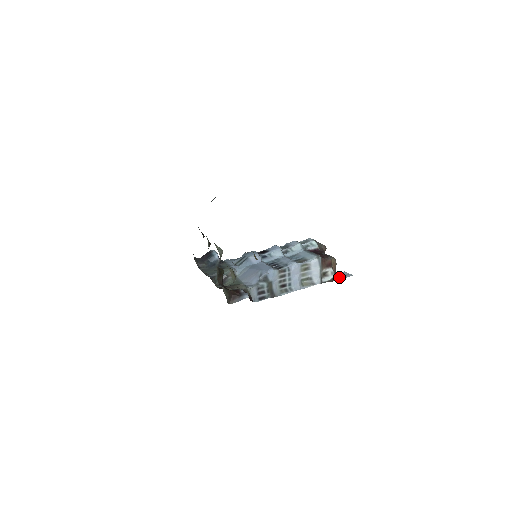
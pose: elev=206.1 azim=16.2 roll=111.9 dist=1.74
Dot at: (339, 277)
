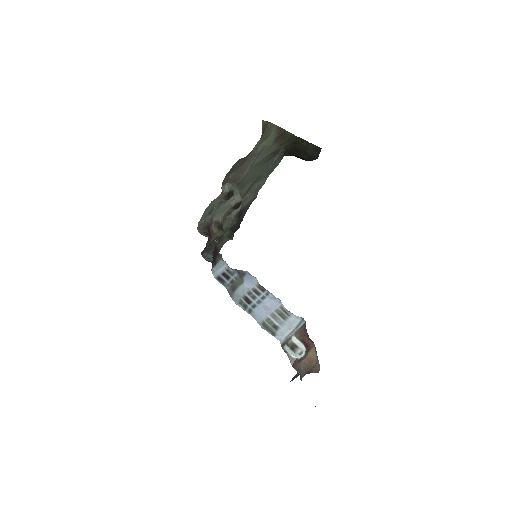
Dot at: occluded
